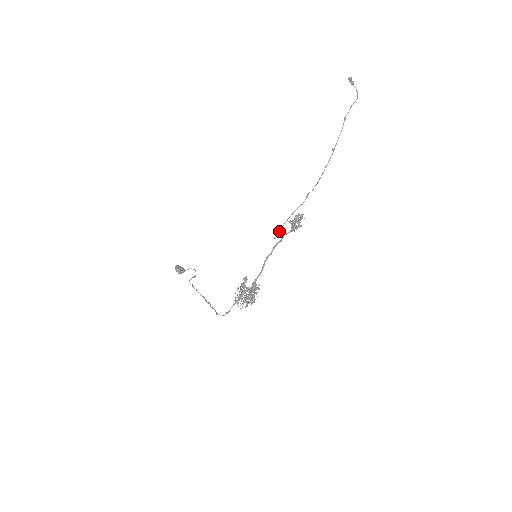
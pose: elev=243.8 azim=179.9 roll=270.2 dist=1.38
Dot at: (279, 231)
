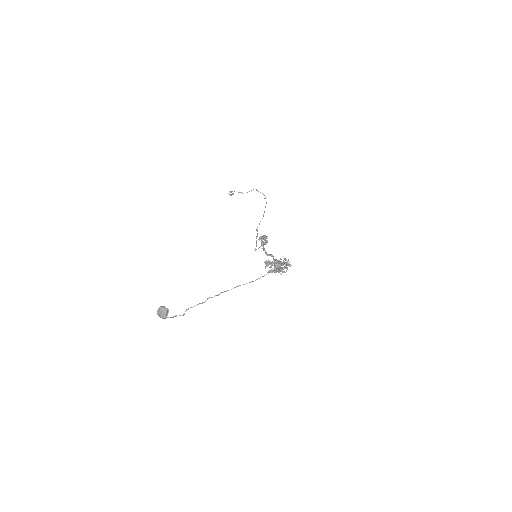
Dot at: (256, 246)
